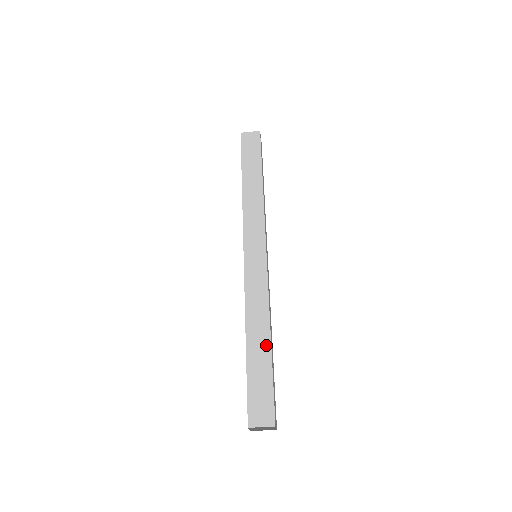
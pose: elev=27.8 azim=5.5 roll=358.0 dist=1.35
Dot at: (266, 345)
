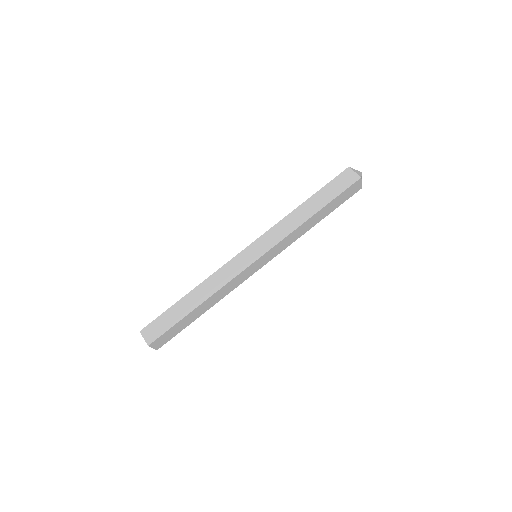
Dot at: (192, 306)
